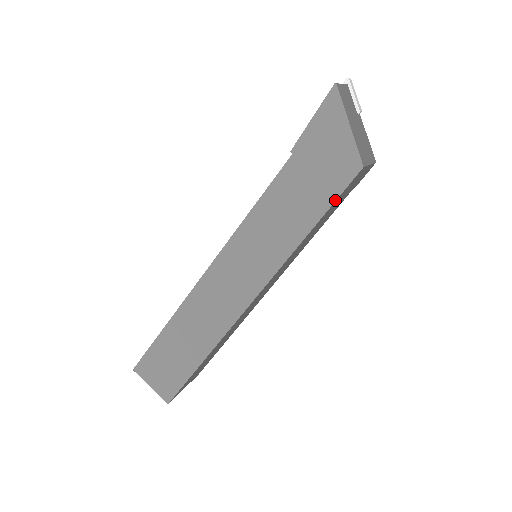
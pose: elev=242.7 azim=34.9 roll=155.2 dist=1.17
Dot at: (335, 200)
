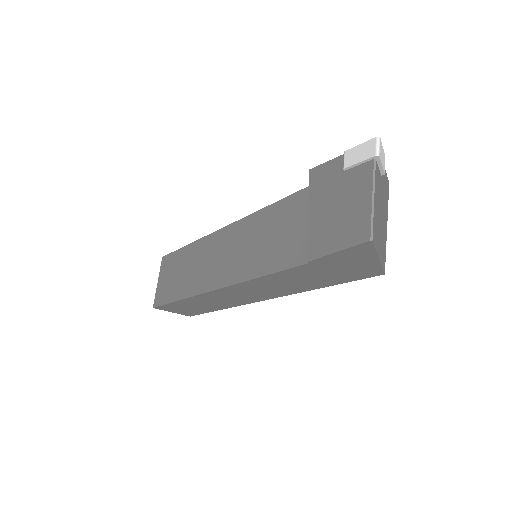
Dot at: occluded
